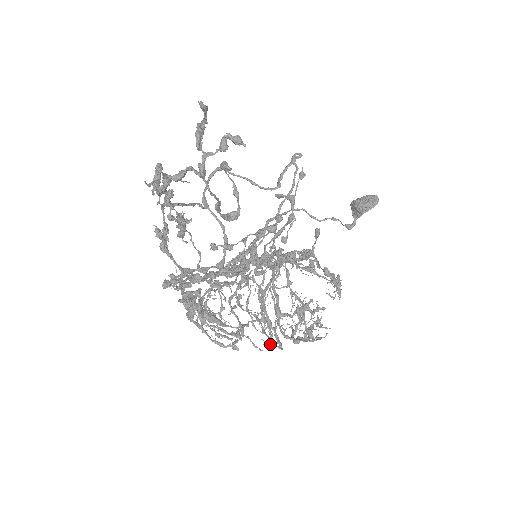
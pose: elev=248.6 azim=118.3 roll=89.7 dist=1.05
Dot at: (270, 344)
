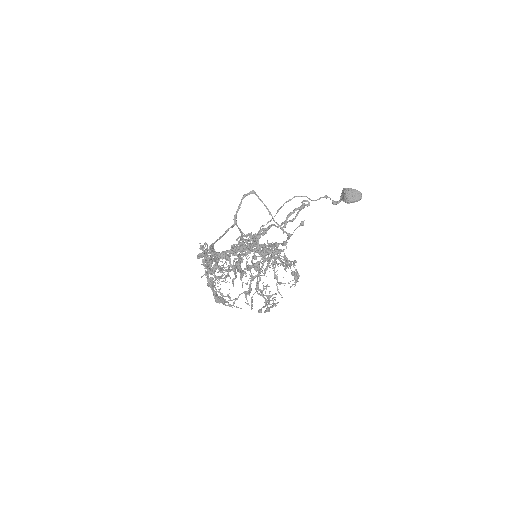
Dot at: (247, 304)
